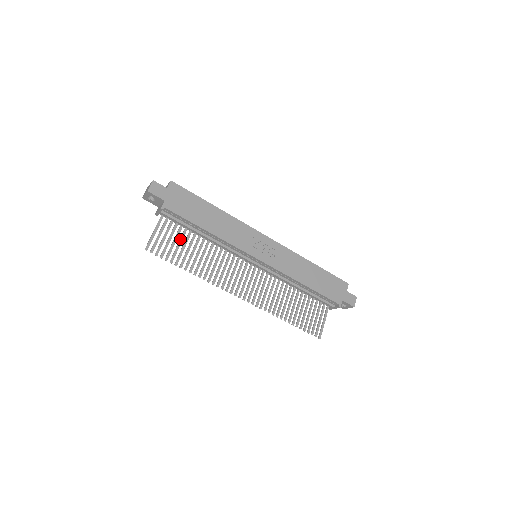
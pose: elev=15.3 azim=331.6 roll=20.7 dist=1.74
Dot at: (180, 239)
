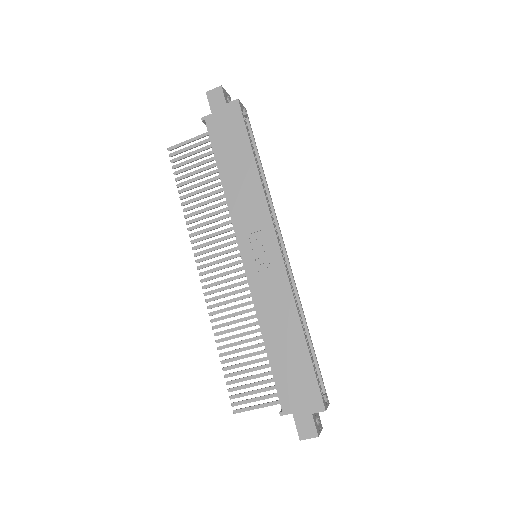
Dot at: (204, 167)
